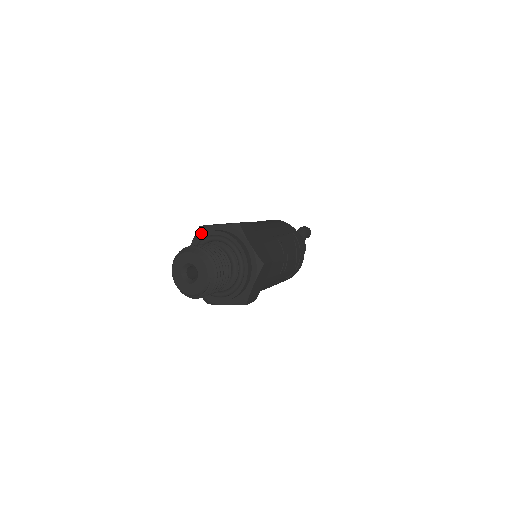
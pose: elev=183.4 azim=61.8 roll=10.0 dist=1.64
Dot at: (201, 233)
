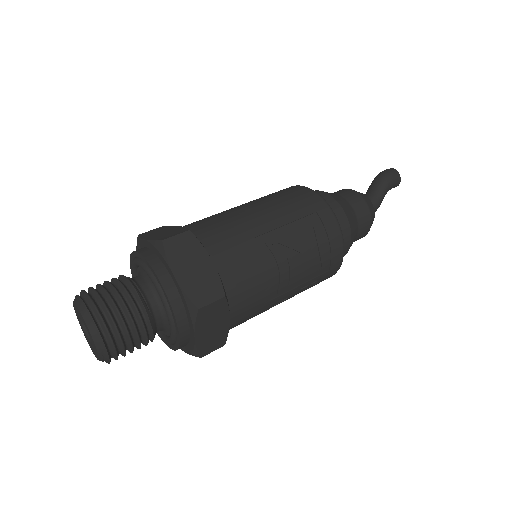
Dot at: (138, 247)
